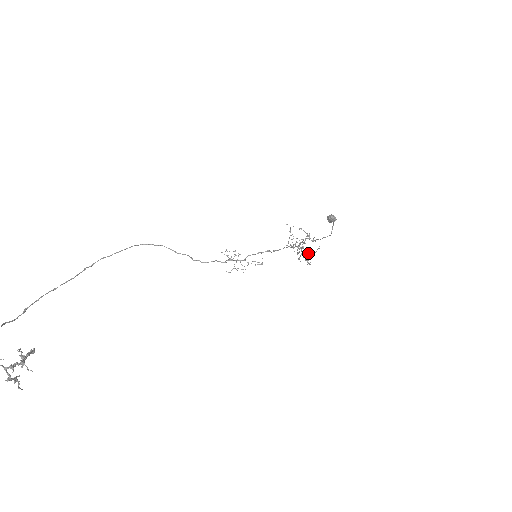
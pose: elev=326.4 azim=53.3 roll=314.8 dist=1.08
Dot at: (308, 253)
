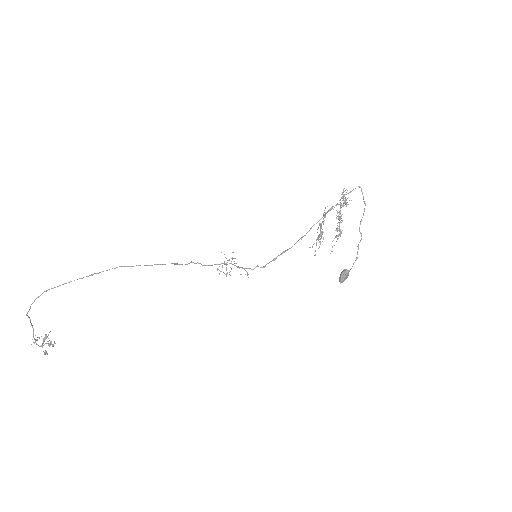
Dot at: occluded
